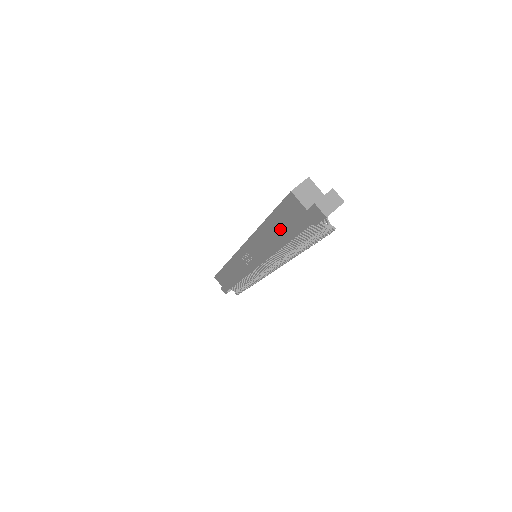
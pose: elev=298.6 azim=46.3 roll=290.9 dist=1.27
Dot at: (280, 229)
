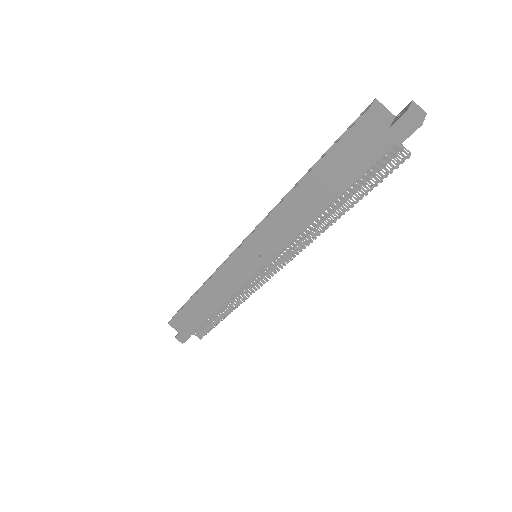
Dot at: (329, 180)
